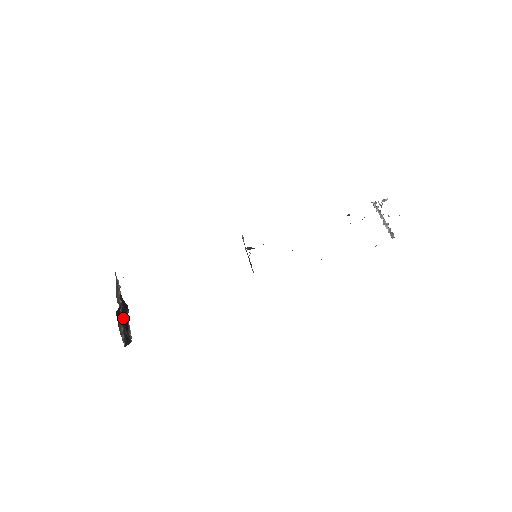
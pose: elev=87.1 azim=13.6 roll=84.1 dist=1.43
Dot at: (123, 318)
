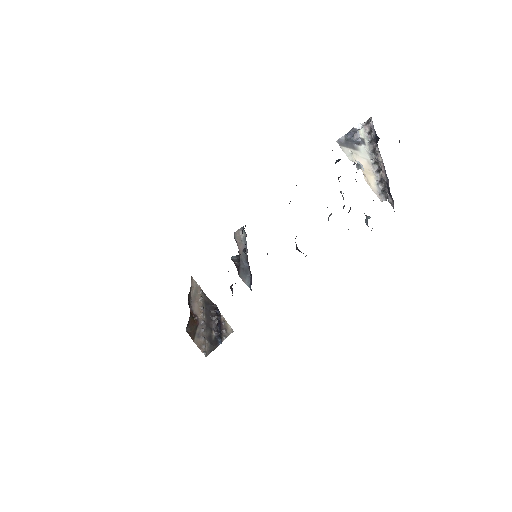
Dot at: (210, 322)
